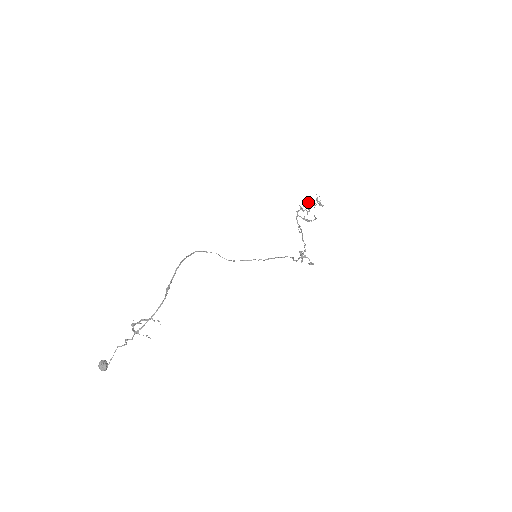
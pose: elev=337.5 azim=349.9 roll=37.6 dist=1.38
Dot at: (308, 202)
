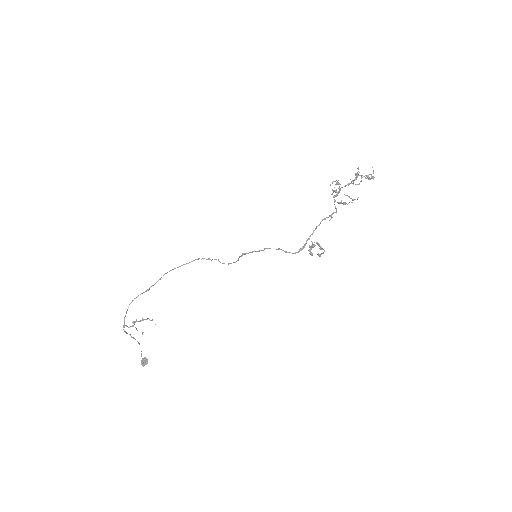
Dot at: occluded
